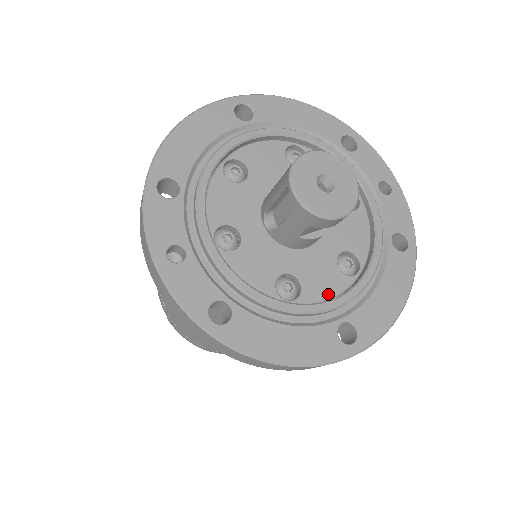
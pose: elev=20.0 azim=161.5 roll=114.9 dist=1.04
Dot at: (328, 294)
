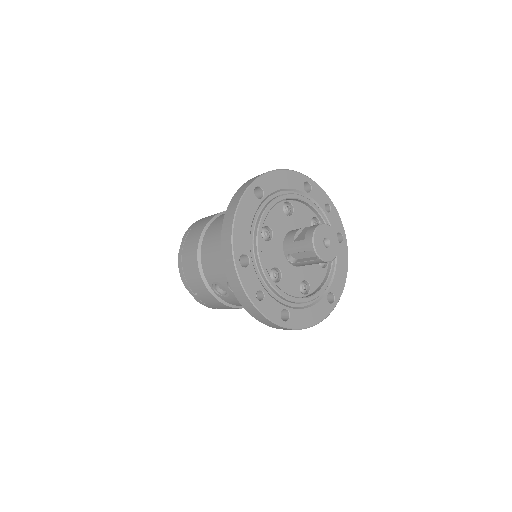
Dot at: (320, 283)
